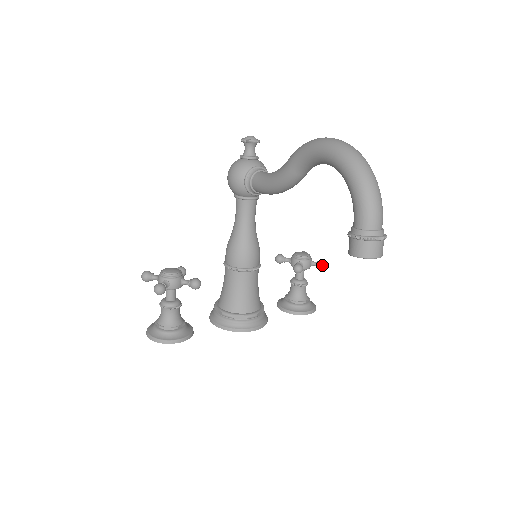
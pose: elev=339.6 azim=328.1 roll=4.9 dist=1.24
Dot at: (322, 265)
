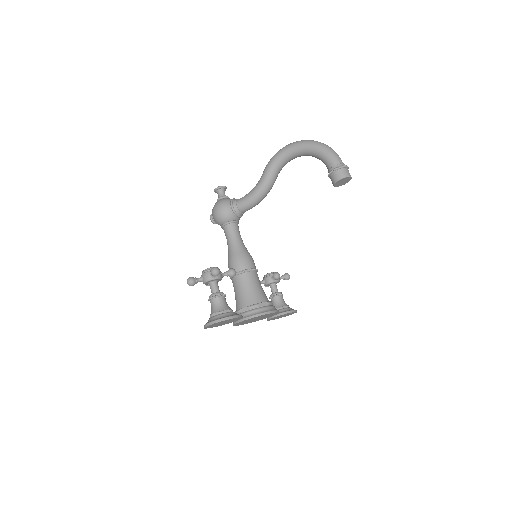
Dot at: (287, 275)
